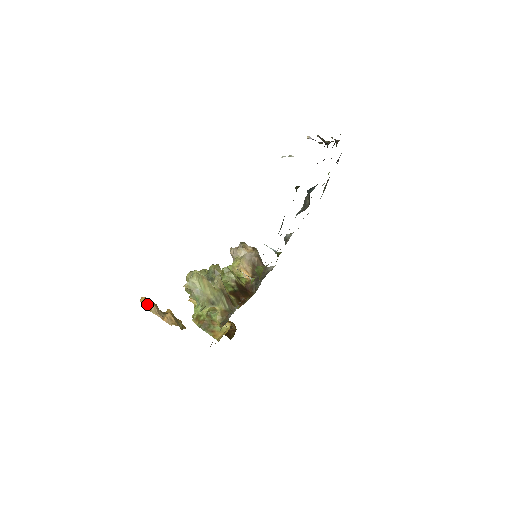
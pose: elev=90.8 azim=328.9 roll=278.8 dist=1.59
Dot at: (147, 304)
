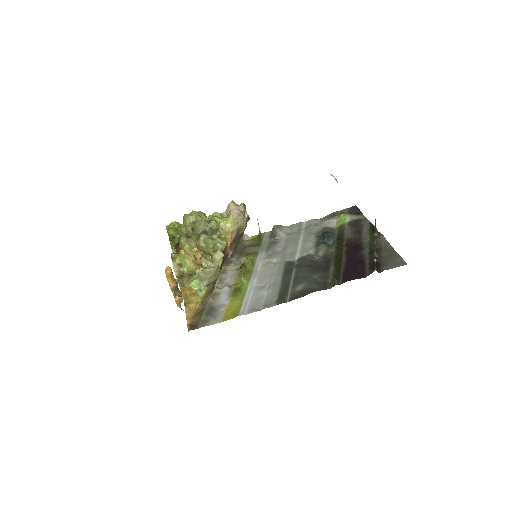
Dot at: (171, 279)
